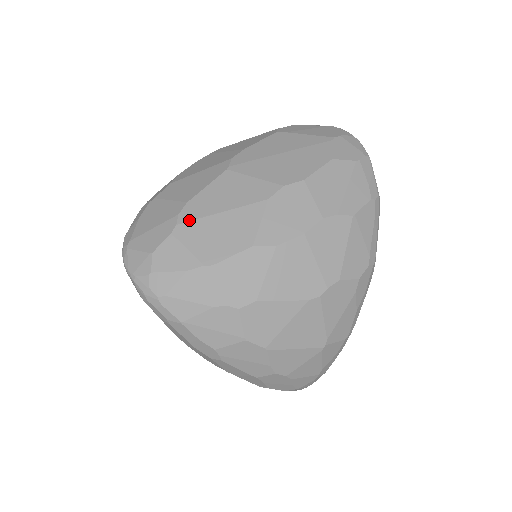
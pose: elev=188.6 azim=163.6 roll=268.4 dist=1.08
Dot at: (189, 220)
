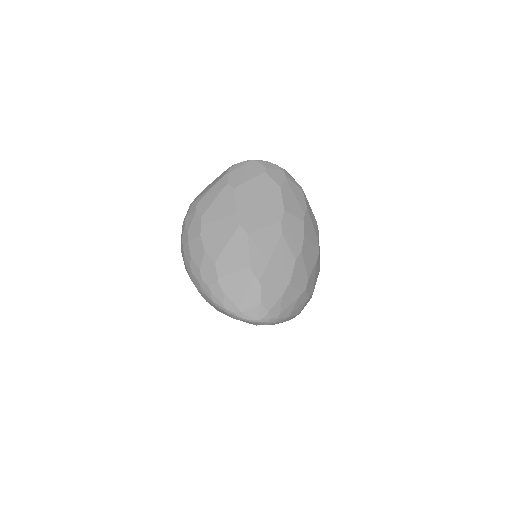
Dot at: (262, 274)
